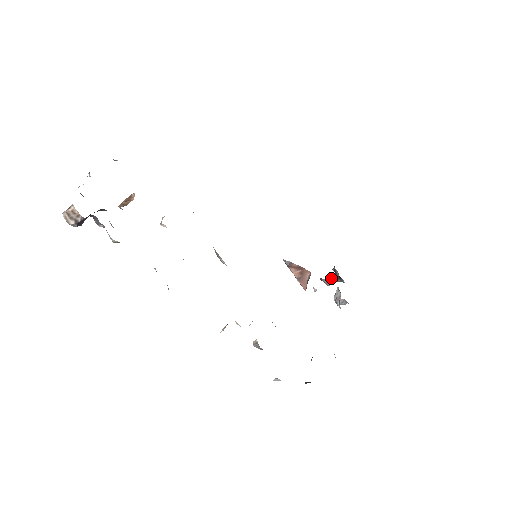
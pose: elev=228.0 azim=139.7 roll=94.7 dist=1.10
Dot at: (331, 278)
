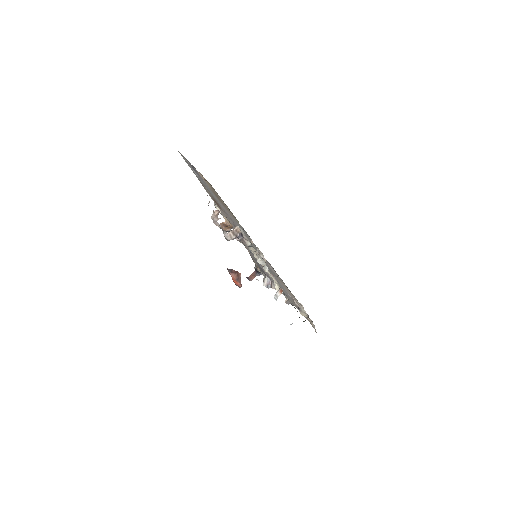
Dot at: (252, 275)
